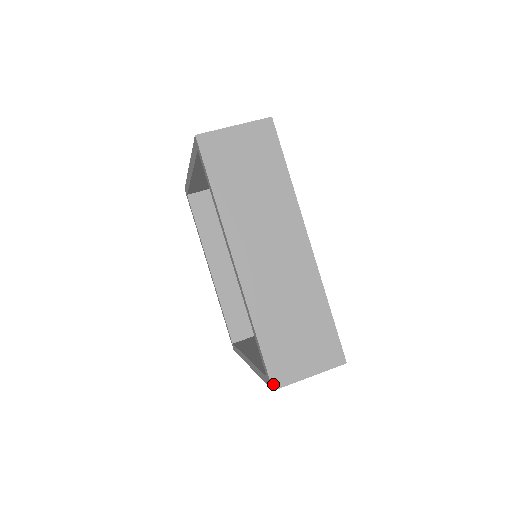
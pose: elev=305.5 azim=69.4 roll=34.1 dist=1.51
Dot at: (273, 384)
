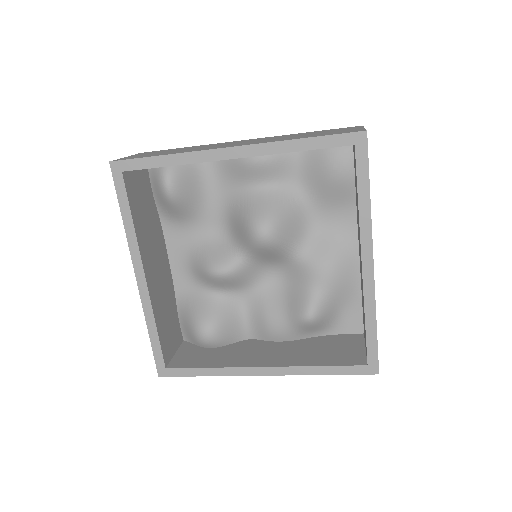
Dot at: occluded
